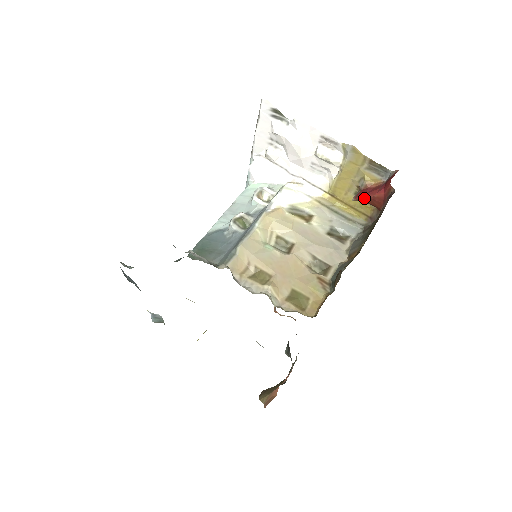
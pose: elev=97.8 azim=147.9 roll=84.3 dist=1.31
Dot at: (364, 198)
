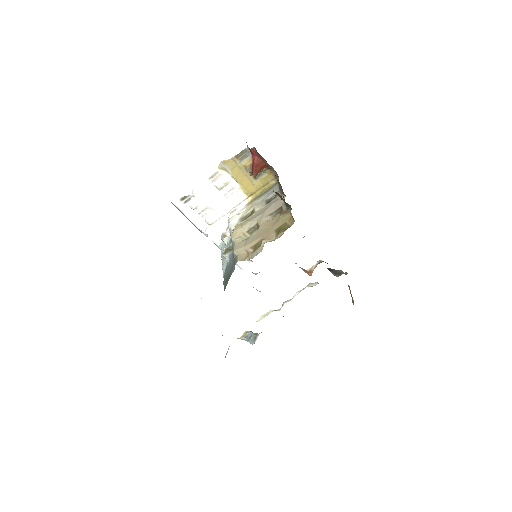
Dot at: (254, 170)
